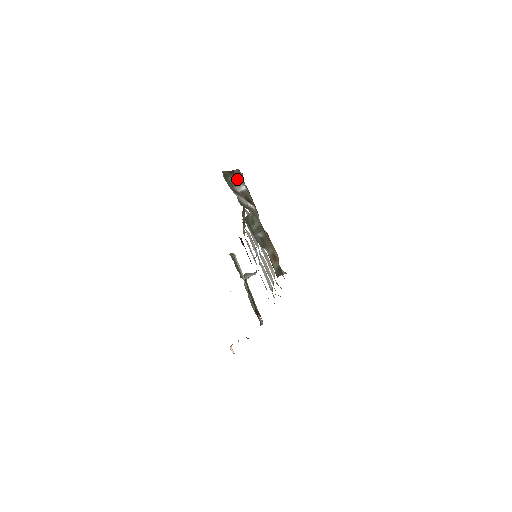
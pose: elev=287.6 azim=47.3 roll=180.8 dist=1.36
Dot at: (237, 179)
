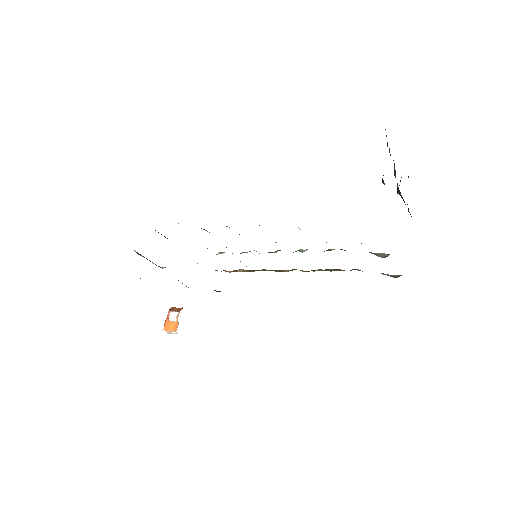
Dot at: occluded
